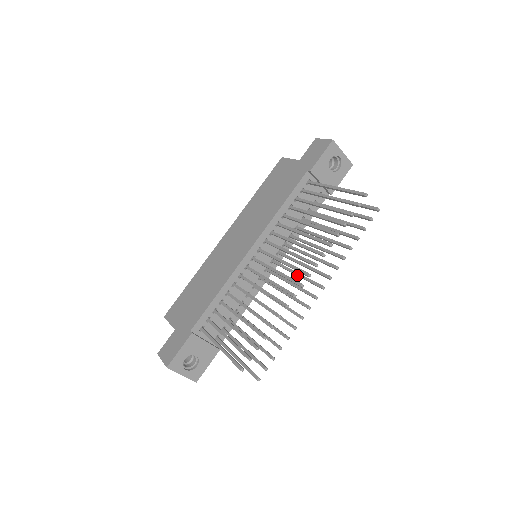
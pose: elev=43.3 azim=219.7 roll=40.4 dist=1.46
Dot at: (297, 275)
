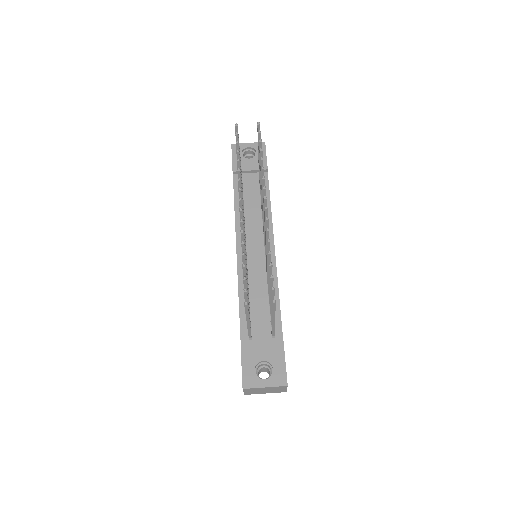
Dot at: occluded
